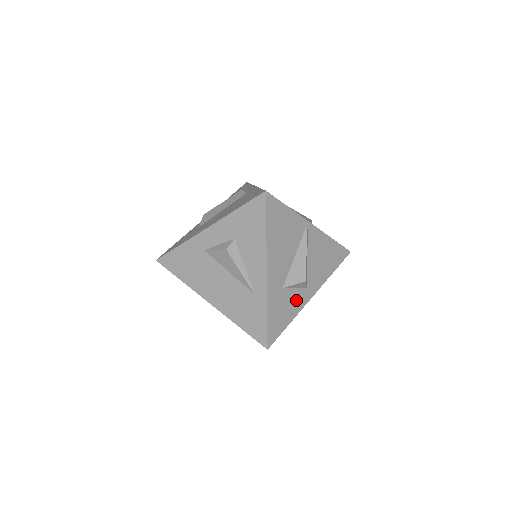
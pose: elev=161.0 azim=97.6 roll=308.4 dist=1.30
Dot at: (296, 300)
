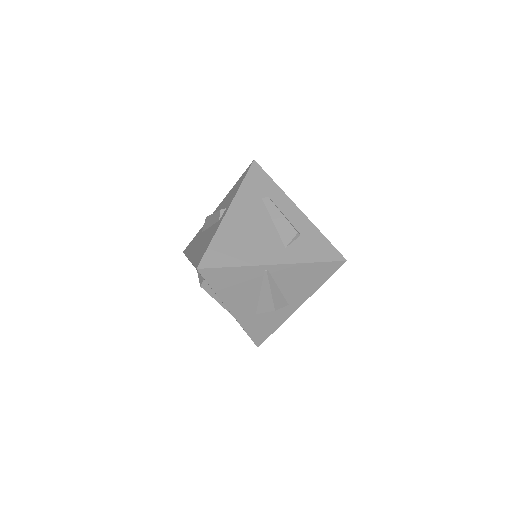
Dot at: (278, 315)
